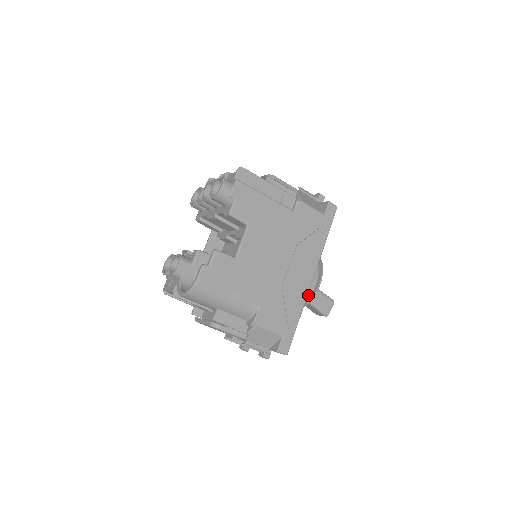
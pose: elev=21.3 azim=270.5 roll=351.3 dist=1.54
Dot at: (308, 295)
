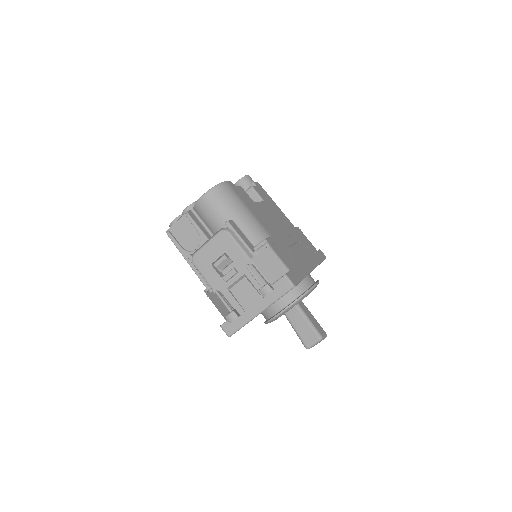
Dot at: (307, 287)
